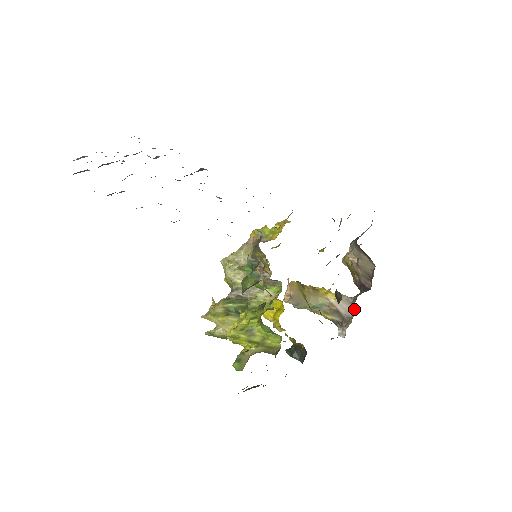
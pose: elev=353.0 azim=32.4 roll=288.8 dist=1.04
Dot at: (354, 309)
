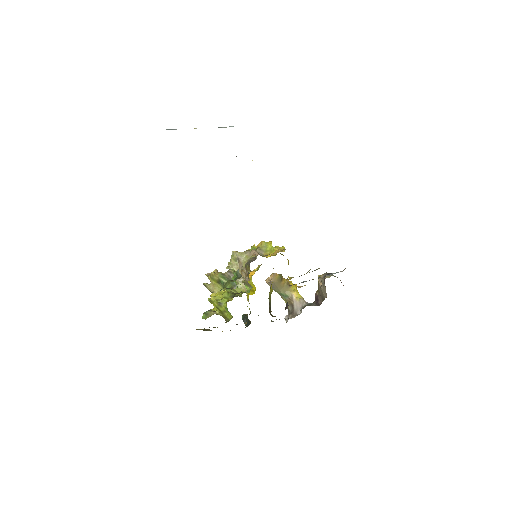
Dot at: (301, 311)
